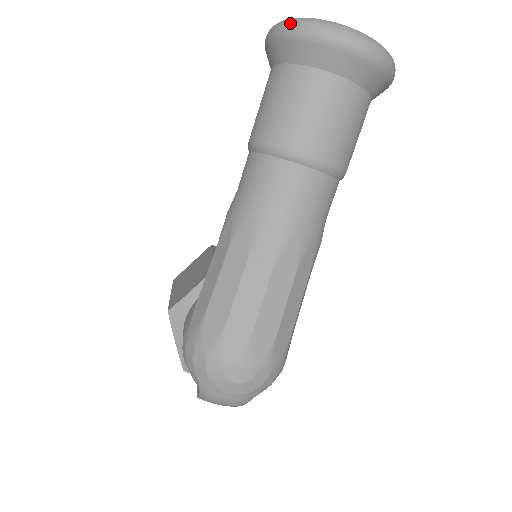
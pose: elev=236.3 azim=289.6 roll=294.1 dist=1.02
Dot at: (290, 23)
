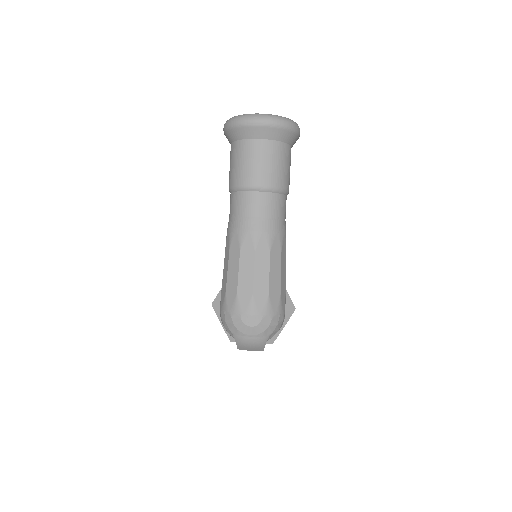
Dot at: (230, 121)
